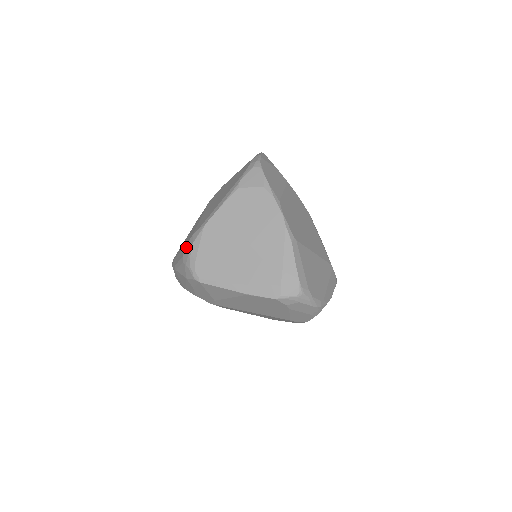
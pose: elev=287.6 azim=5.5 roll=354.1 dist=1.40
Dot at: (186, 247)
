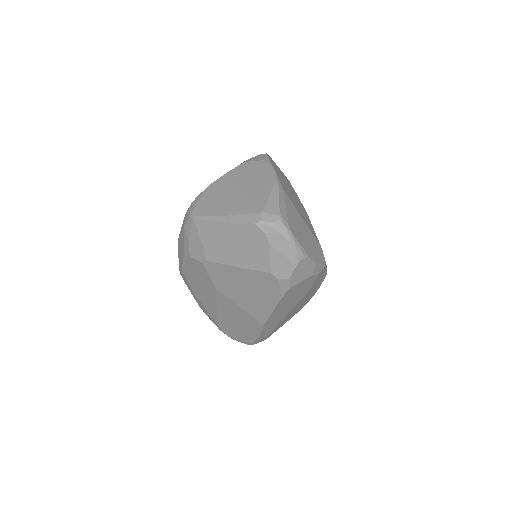
Dot at: occluded
